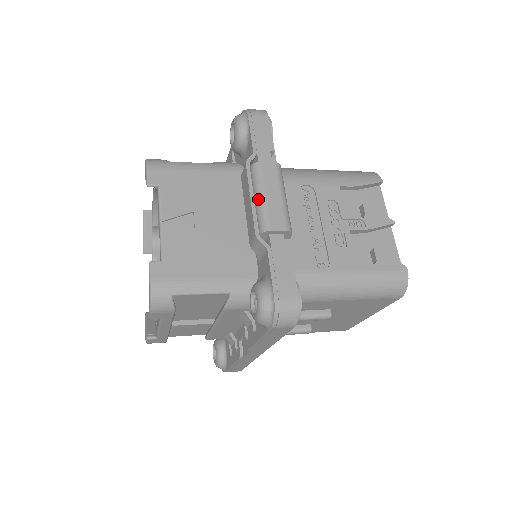
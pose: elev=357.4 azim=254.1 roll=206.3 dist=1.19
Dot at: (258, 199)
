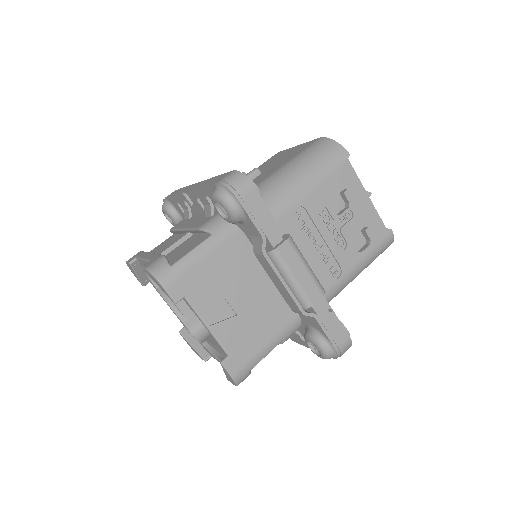
Dot at: (290, 283)
